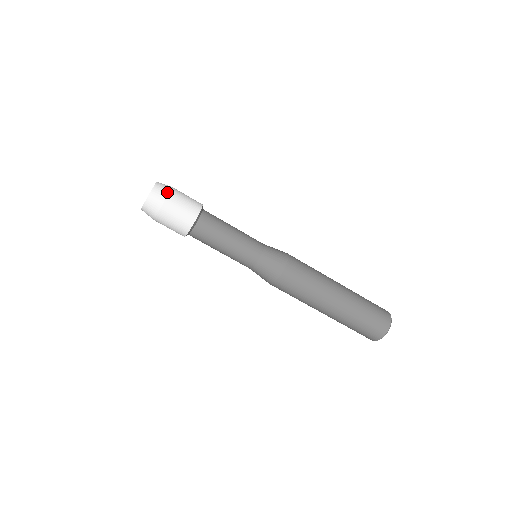
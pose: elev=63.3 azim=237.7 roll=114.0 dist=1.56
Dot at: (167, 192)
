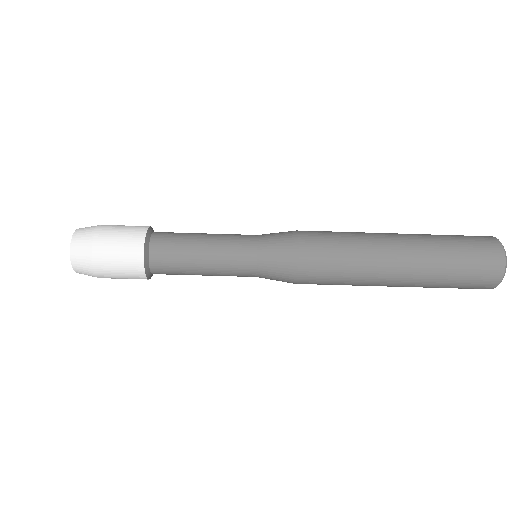
Dot at: (89, 244)
